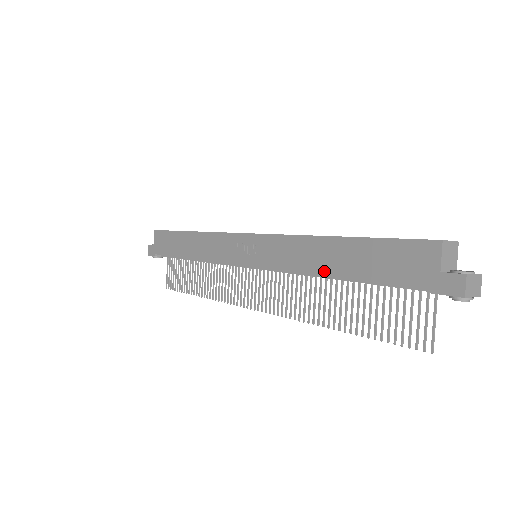
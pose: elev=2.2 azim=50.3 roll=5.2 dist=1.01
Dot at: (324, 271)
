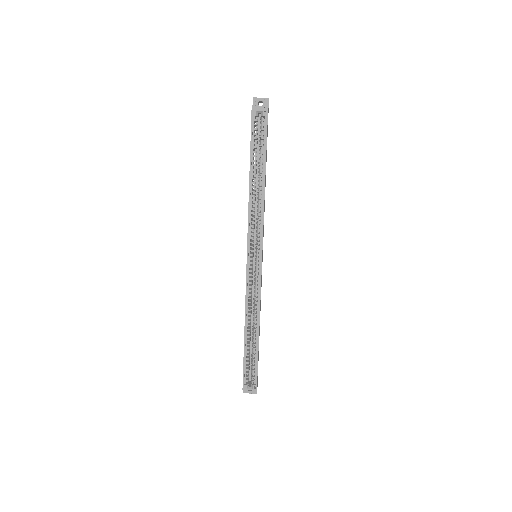
Dot at: occluded
